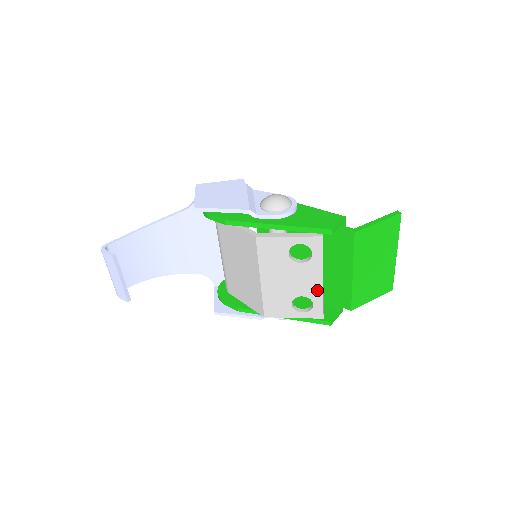
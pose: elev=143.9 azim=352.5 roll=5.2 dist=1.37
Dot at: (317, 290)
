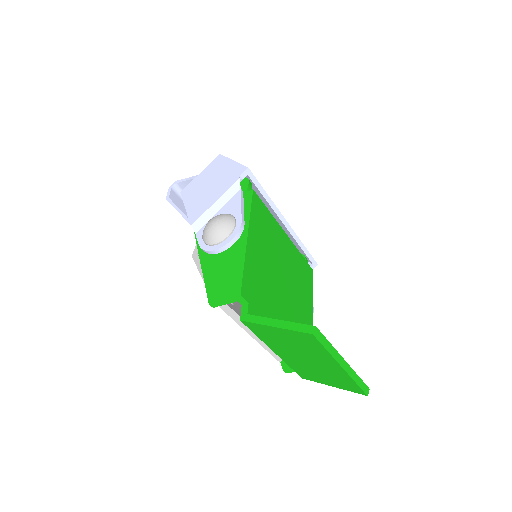
Dot at: occluded
